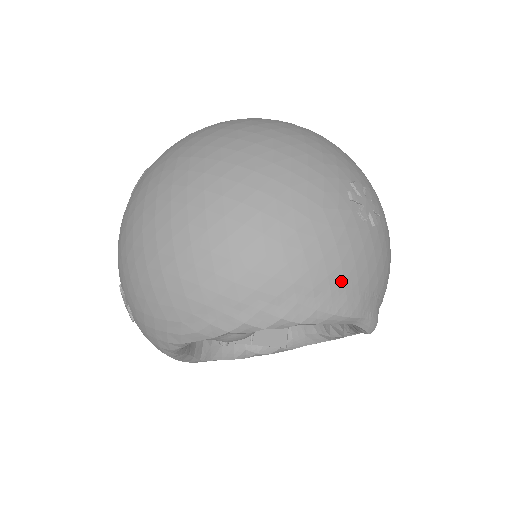
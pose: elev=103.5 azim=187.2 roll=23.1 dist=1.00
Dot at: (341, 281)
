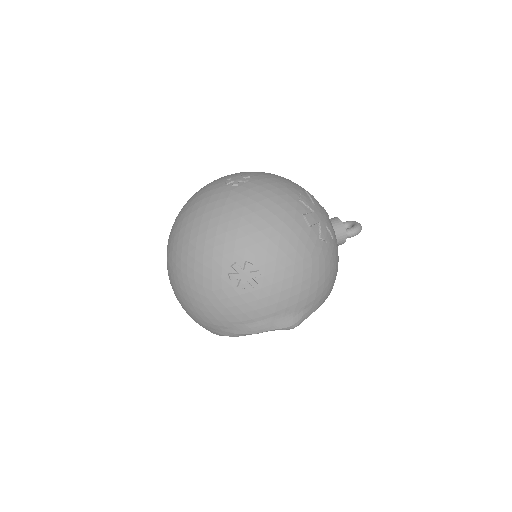
Dot at: (239, 322)
